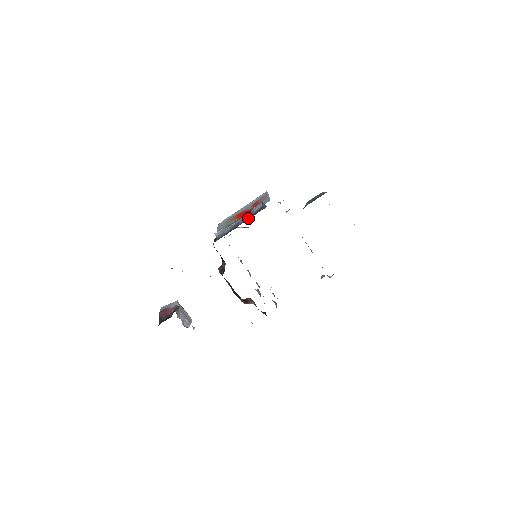
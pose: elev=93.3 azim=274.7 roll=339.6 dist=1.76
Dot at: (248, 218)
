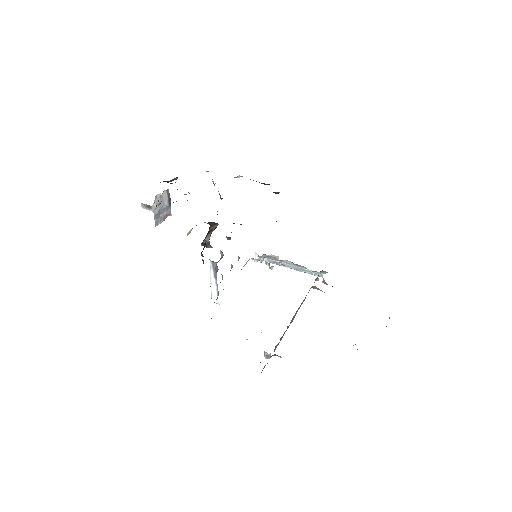
Dot at: occluded
